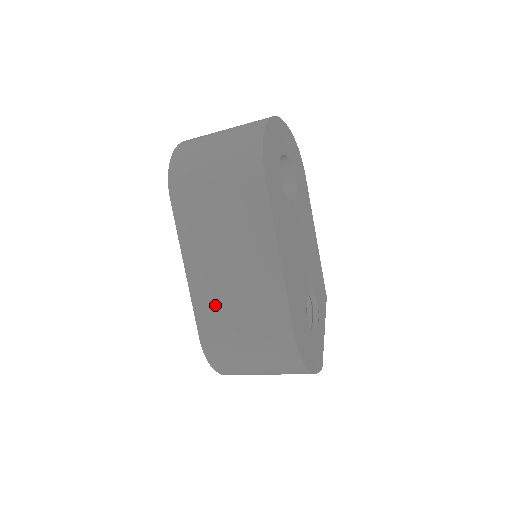
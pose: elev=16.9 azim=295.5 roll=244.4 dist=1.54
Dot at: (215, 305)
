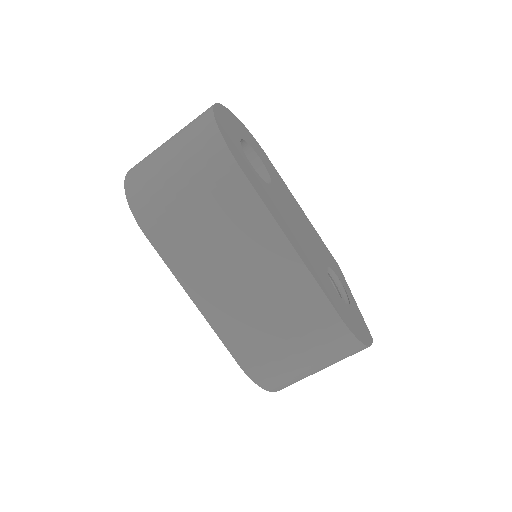
Dot at: (242, 324)
